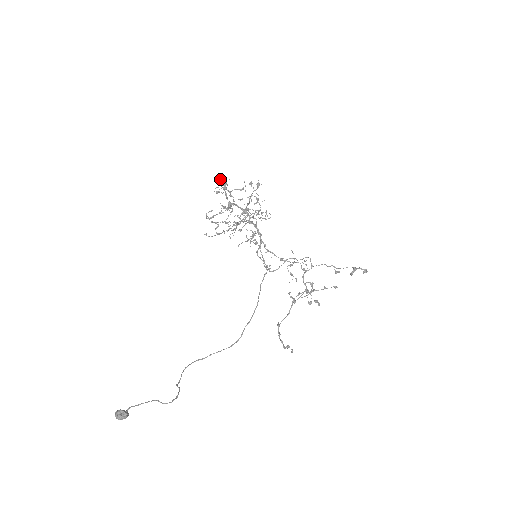
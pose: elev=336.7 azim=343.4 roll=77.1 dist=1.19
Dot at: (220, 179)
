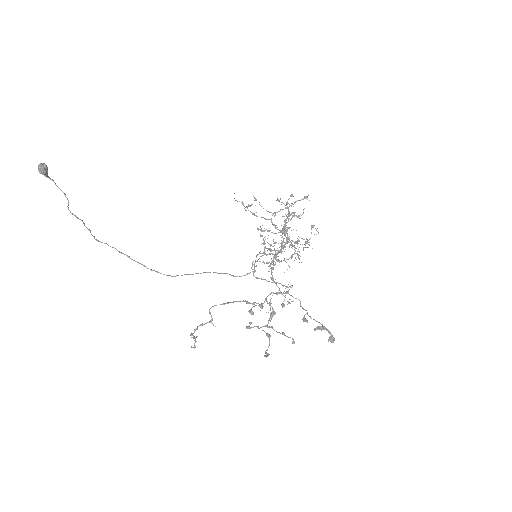
Dot at: occluded
